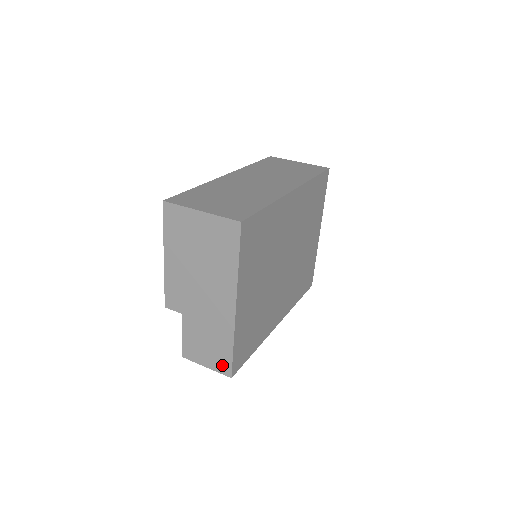
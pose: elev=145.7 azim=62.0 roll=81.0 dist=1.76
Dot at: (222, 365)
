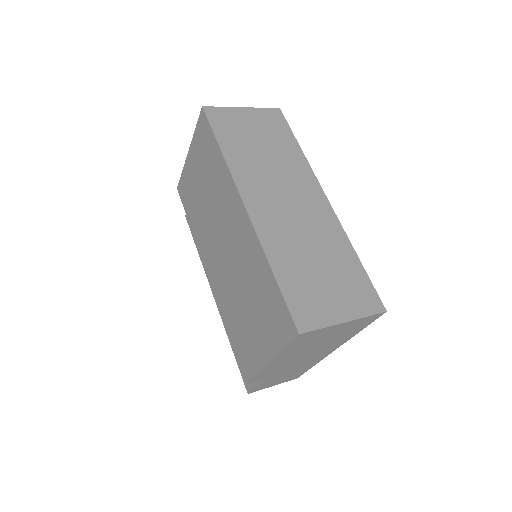
Dot at: (293, 378)
